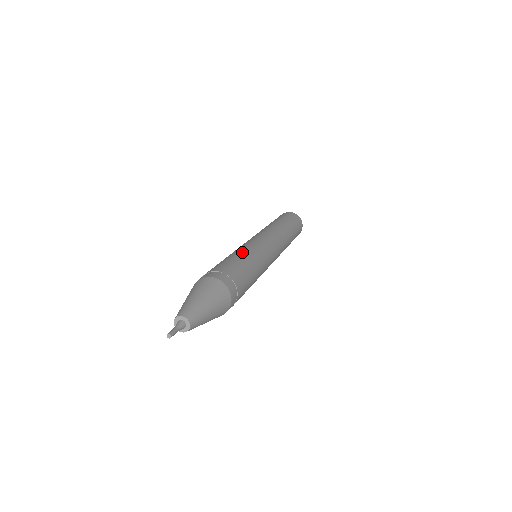
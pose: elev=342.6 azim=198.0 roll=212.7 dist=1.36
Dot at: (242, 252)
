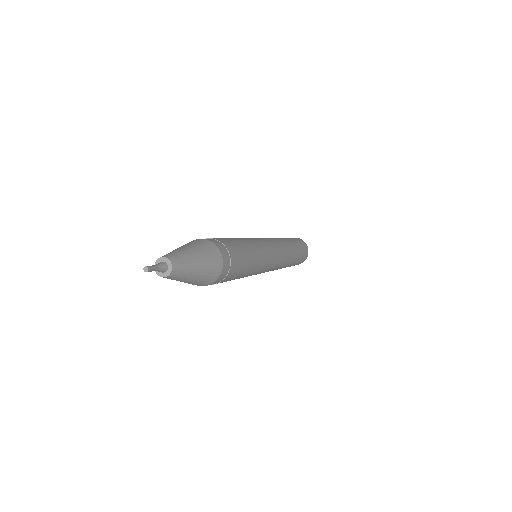
Dot at: occluded
